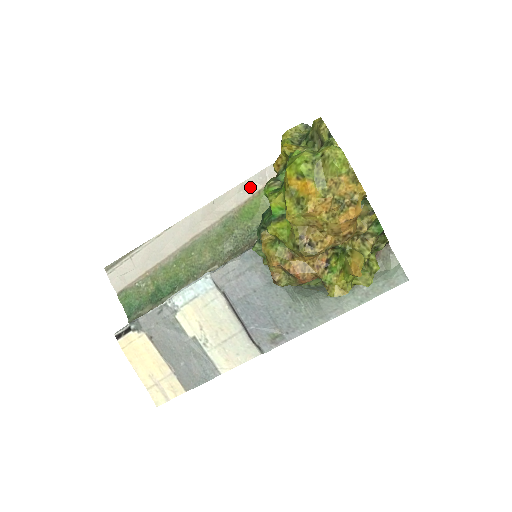
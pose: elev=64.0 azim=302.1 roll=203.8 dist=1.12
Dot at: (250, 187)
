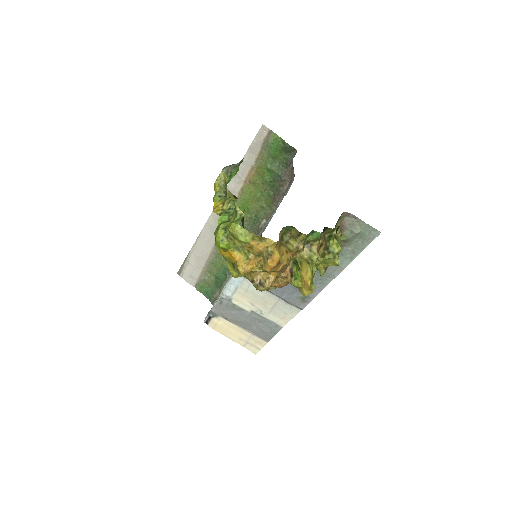
Dot at: (233, 189)
